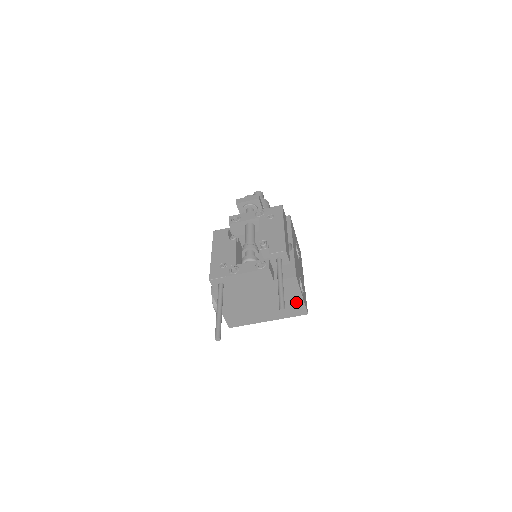
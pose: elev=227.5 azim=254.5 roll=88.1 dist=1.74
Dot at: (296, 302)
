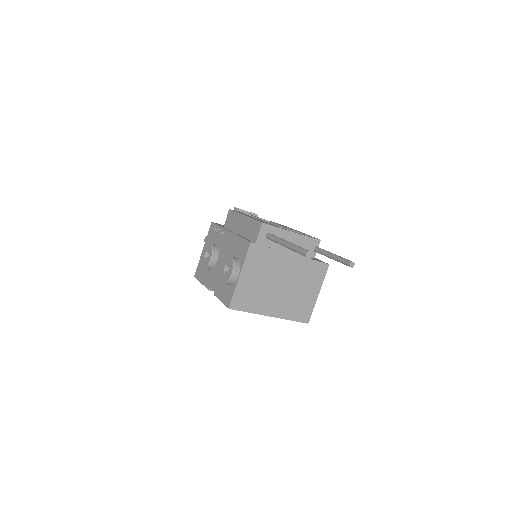
Dot at: (309, 300)
